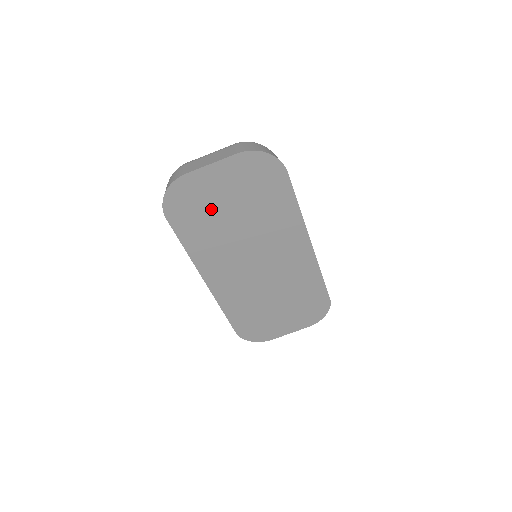
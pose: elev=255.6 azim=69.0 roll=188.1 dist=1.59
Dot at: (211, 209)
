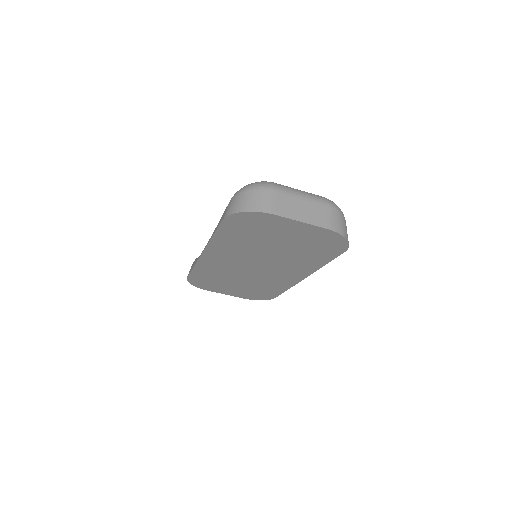
Dot at: (264, 235)
